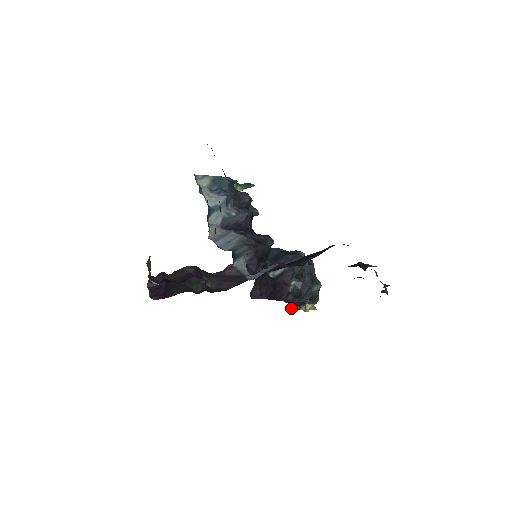
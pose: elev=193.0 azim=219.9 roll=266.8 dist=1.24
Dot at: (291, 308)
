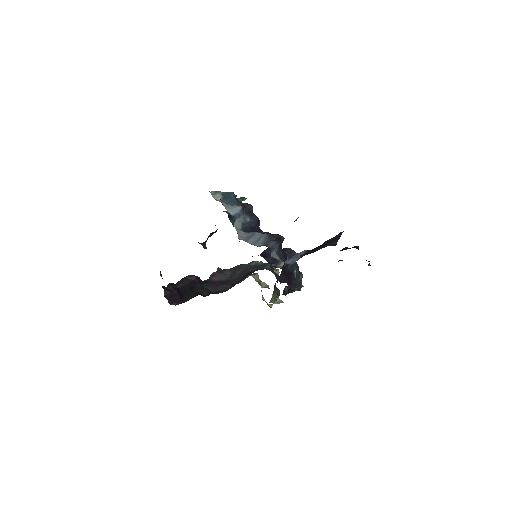
Dot at: (270, 302)
